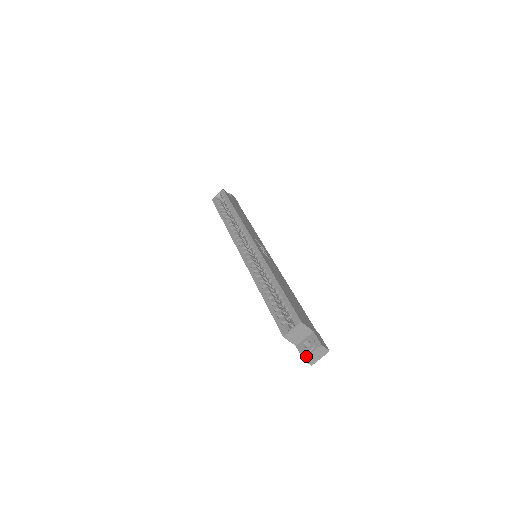
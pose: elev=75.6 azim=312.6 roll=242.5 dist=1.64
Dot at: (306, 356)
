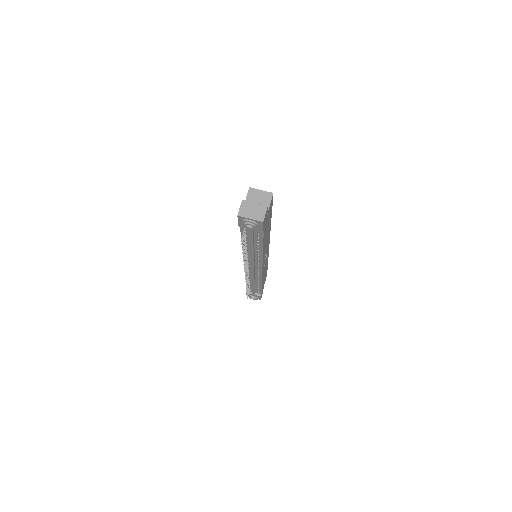
Dot at: (247, 201)
